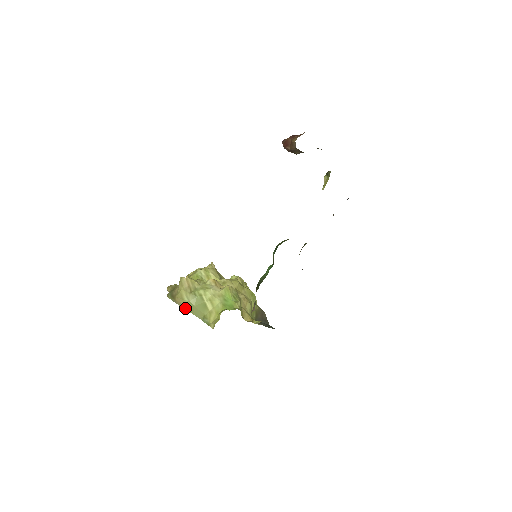
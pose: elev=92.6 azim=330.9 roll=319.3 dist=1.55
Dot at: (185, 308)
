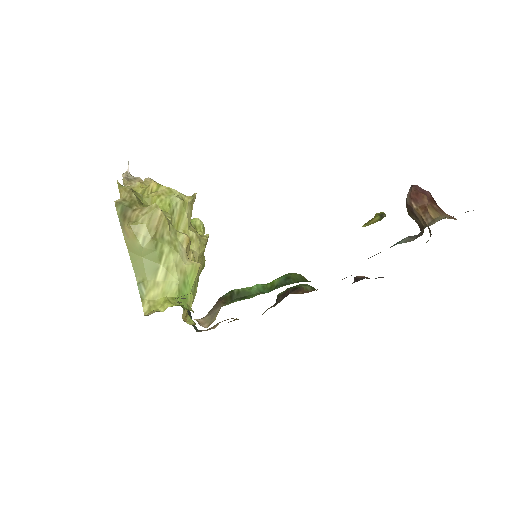
Dot at: (128, 246)
